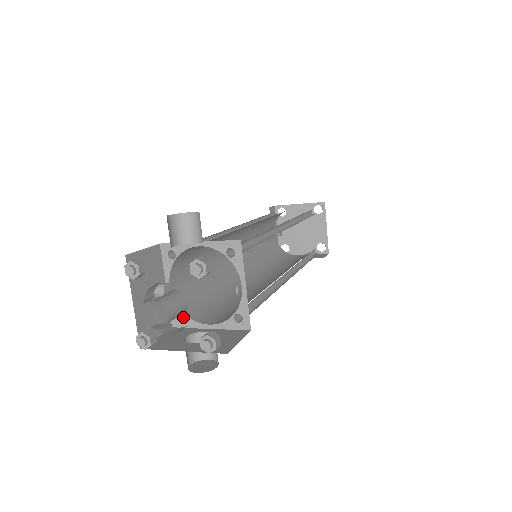
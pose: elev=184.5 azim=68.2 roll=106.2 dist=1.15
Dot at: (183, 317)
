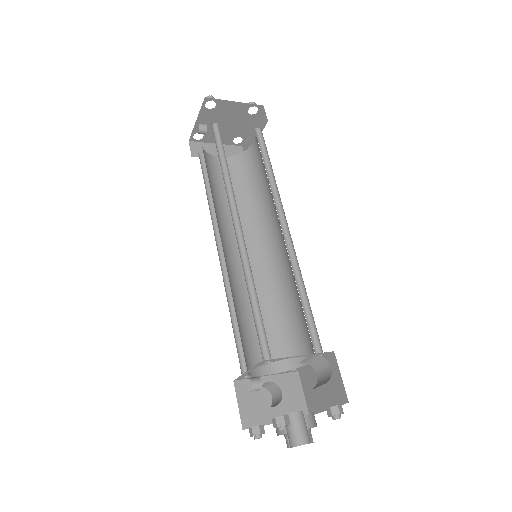
Dot at: (241, 370)
